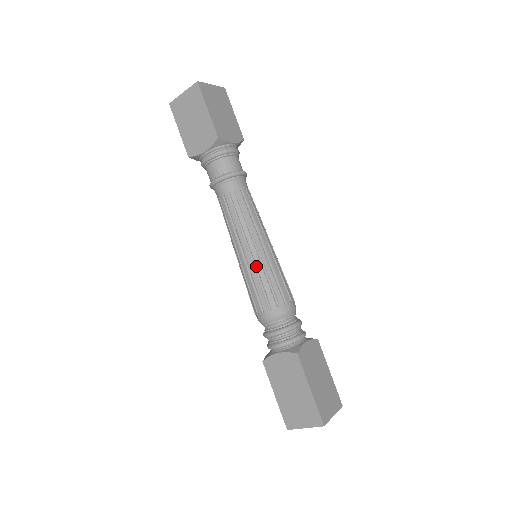
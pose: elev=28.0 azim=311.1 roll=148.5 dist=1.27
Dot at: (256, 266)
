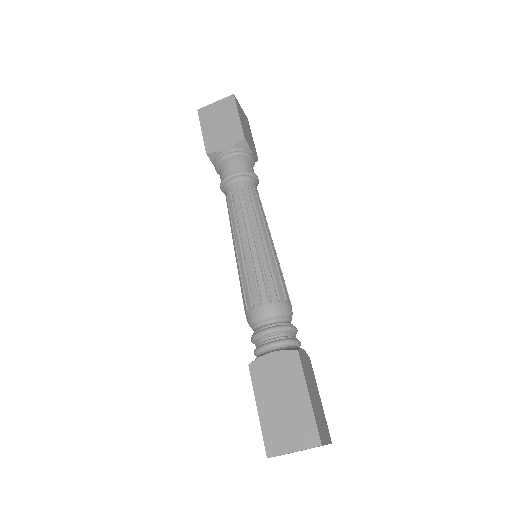
Dot at: (261, 256)
